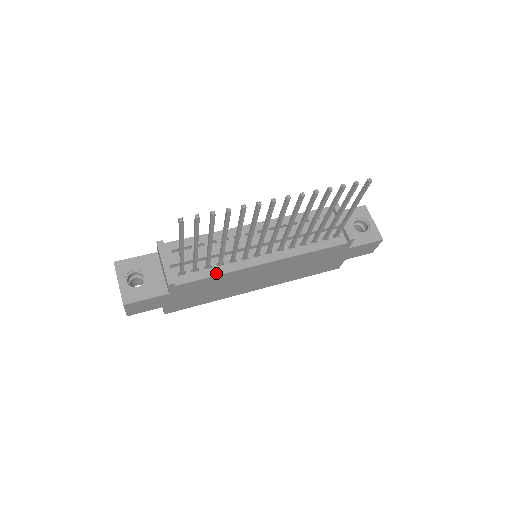
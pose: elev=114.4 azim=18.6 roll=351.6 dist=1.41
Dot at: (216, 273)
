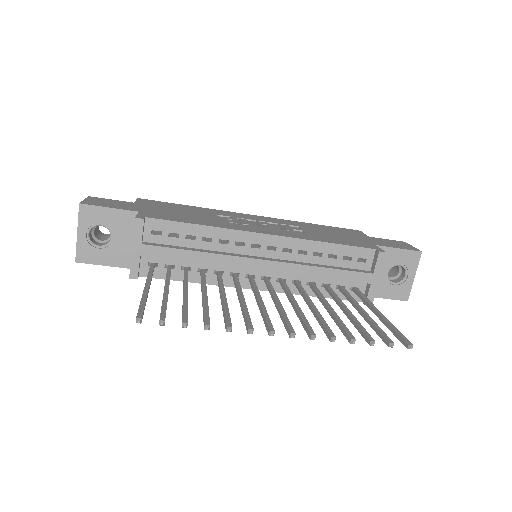
Dot at: (192, 280)
